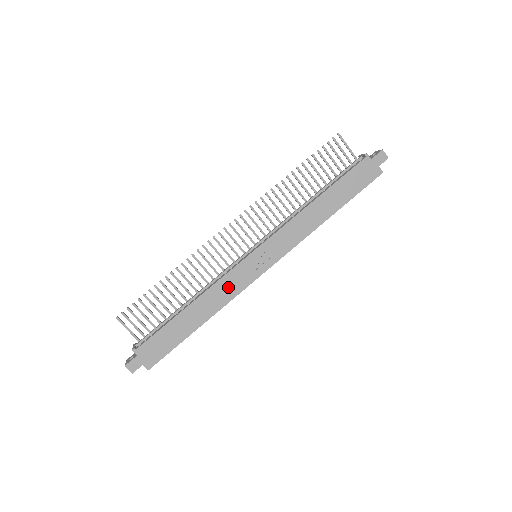
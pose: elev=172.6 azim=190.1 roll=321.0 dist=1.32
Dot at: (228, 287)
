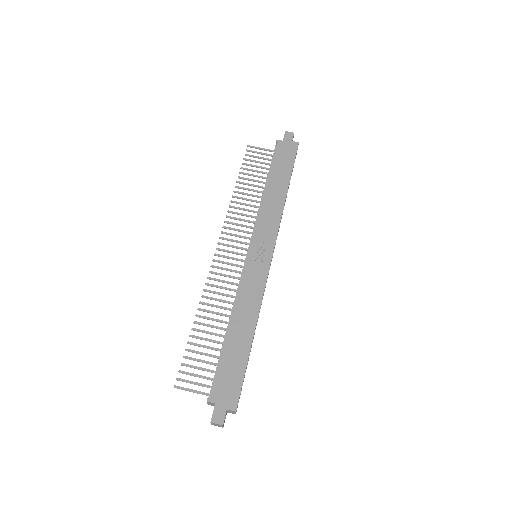
Dot at: (251, 289)
